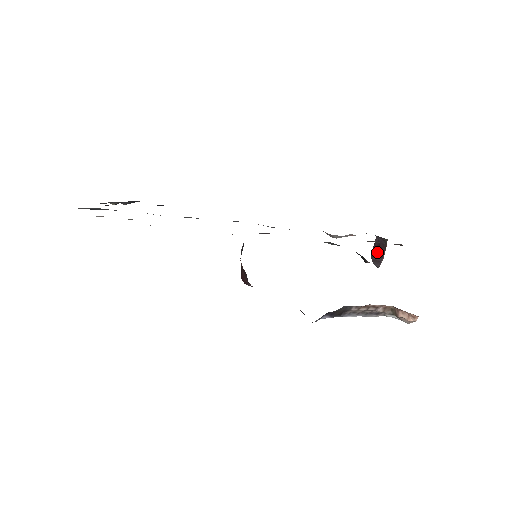
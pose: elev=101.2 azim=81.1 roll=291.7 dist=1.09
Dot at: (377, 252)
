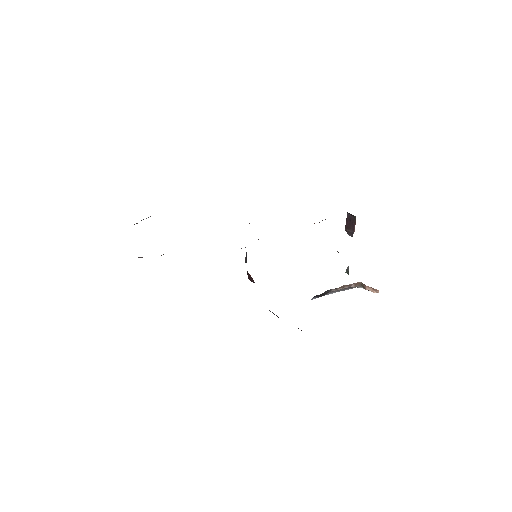
Dot at: (349, 226)
